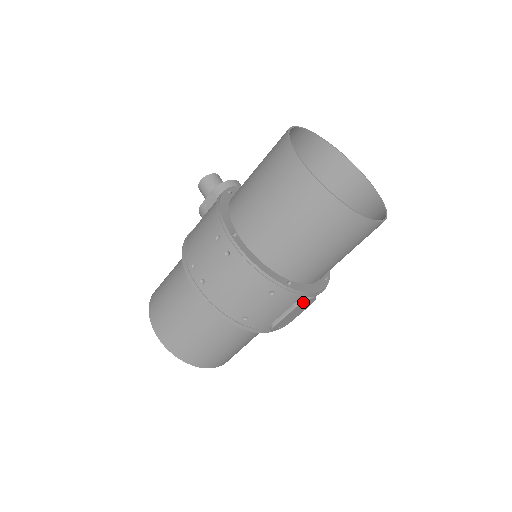
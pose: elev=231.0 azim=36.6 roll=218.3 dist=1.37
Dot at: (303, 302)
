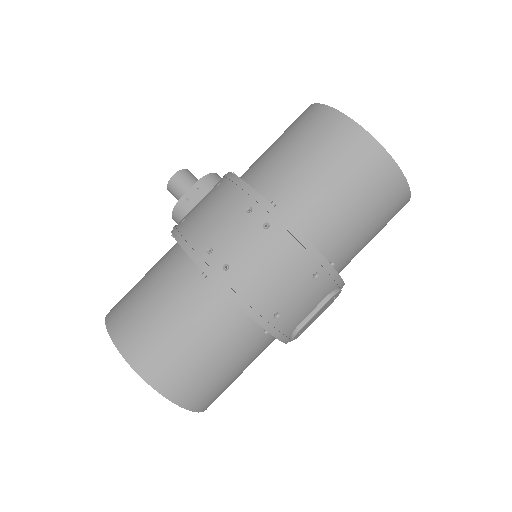
Dot at: (336, 293)
